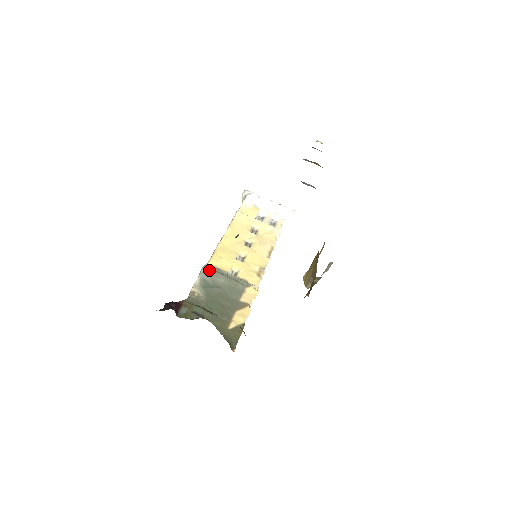
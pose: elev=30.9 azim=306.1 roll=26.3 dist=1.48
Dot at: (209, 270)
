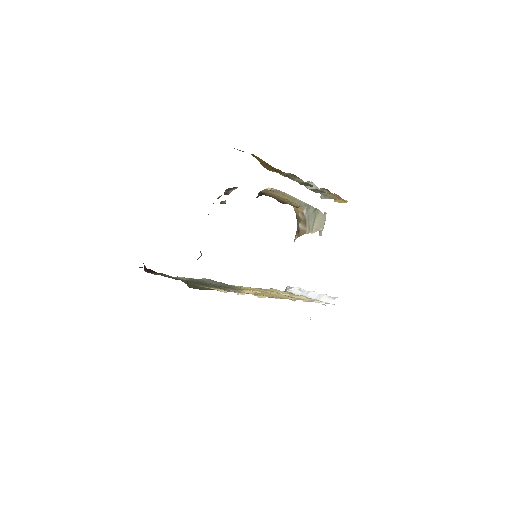
Dot at: (207, 279)
